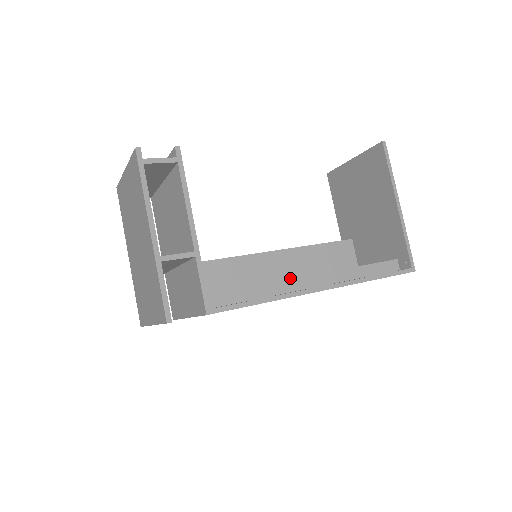
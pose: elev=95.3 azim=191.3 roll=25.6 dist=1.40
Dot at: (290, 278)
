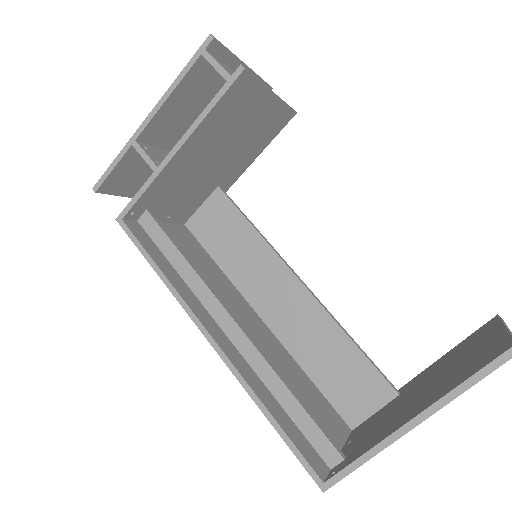
Dot at: (286, 322)
